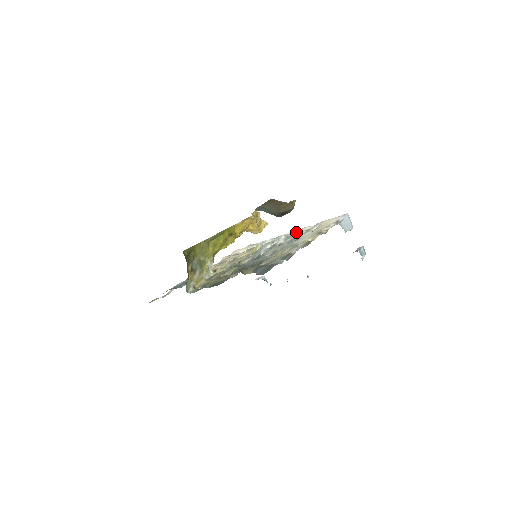
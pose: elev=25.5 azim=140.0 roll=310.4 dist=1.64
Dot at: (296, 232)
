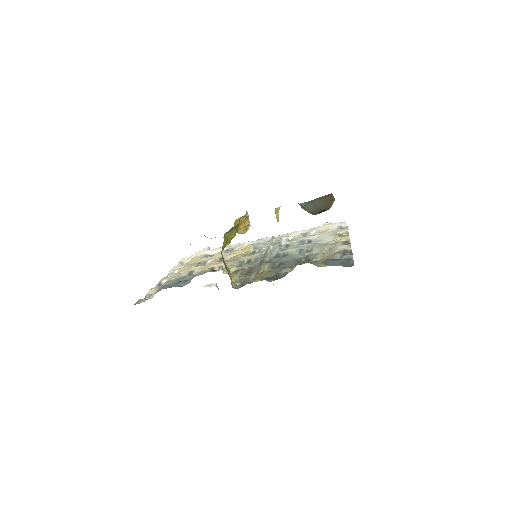
Dot at: (286, 235)
